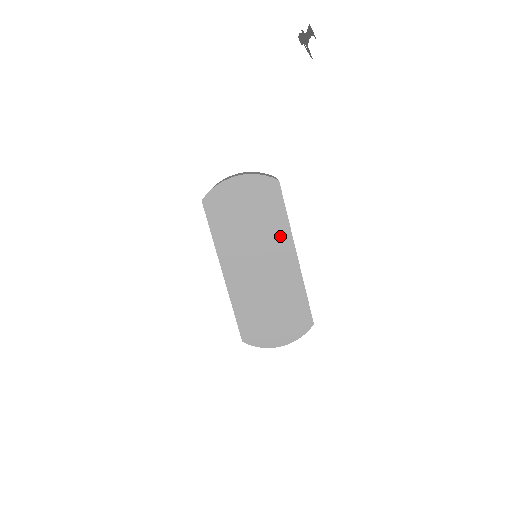
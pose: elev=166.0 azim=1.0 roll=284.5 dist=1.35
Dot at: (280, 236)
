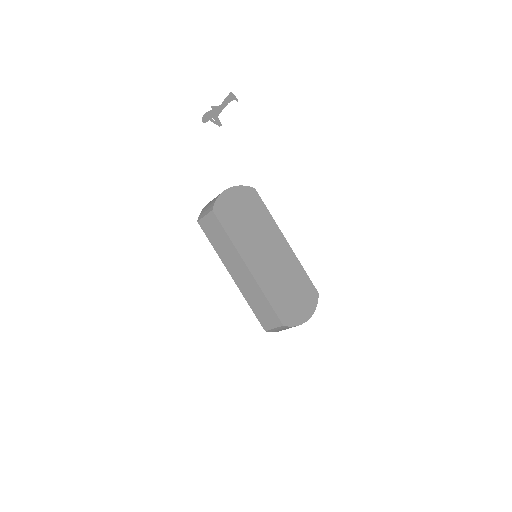
Dot at: (272, 229)
